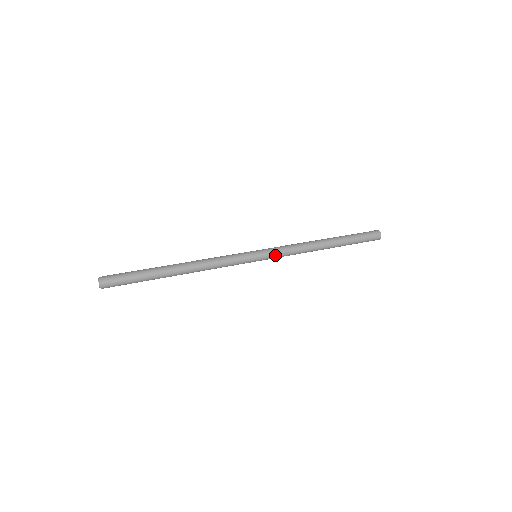
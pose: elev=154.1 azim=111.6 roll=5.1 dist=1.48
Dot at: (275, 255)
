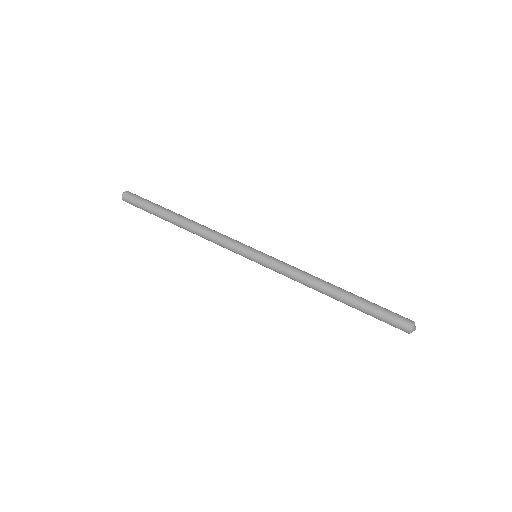
Dot at: (272, 269)
